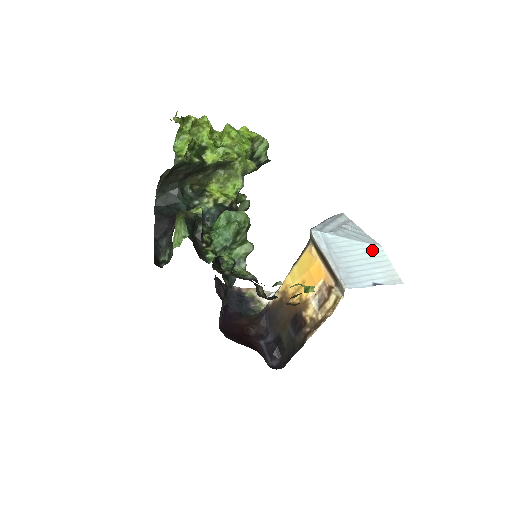
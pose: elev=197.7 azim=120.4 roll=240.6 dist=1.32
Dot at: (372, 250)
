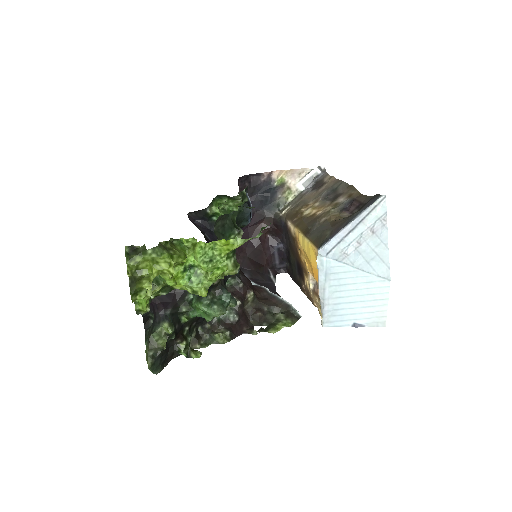
Dot at: (376, 285)
